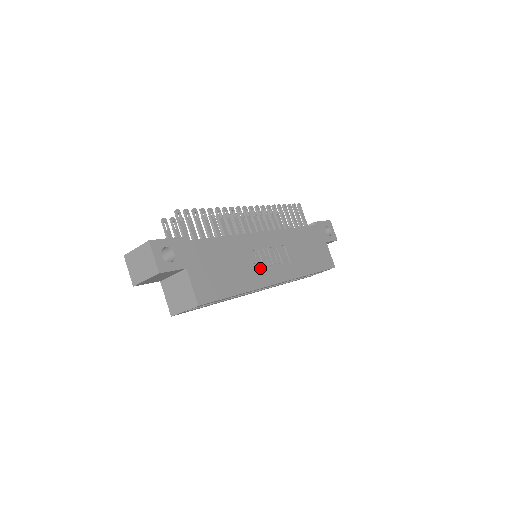
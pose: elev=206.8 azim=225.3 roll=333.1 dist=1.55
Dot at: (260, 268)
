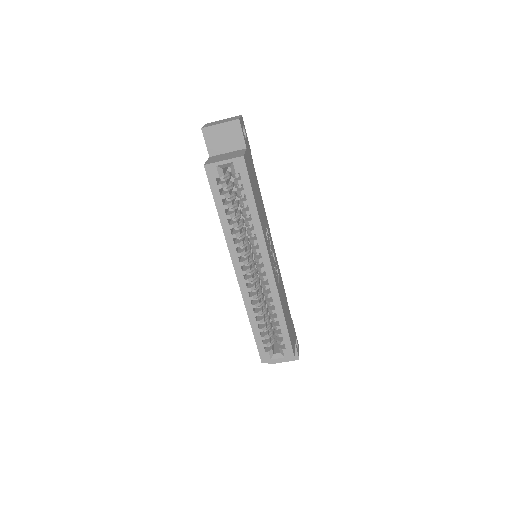
Dot at: (267, 241)
